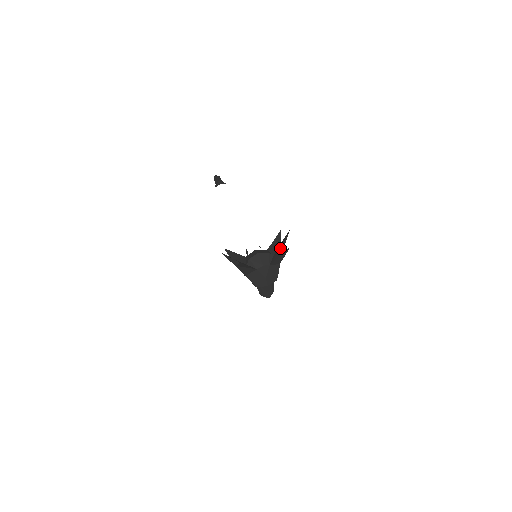
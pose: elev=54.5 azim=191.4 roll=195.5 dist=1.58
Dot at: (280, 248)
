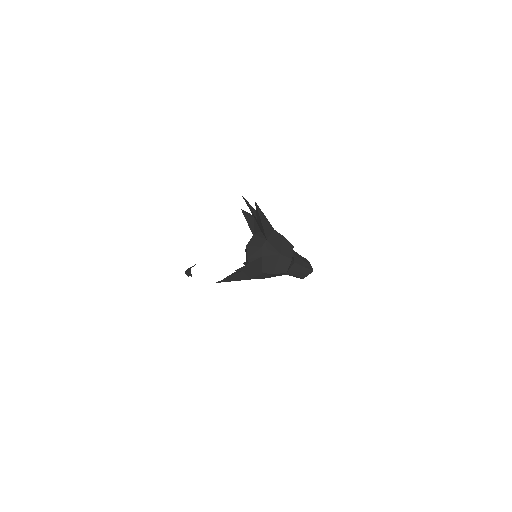
Dot at: (256, 218)
